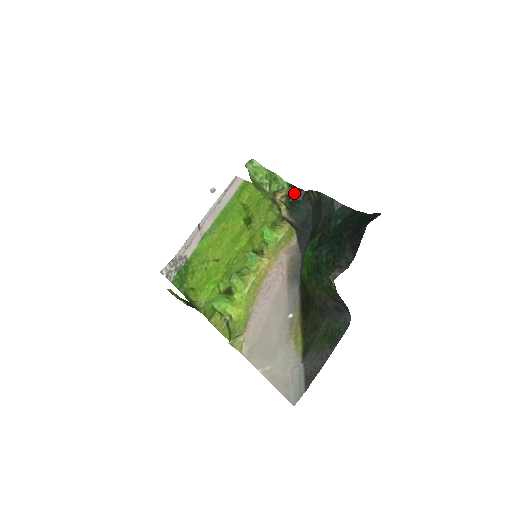
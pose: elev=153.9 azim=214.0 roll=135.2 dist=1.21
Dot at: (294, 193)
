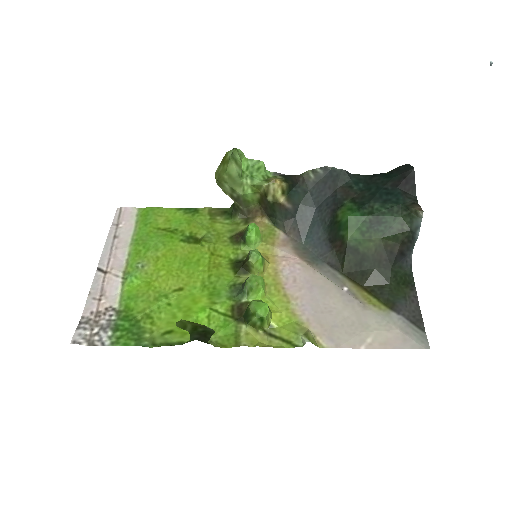
Dot at: (287, 178)
